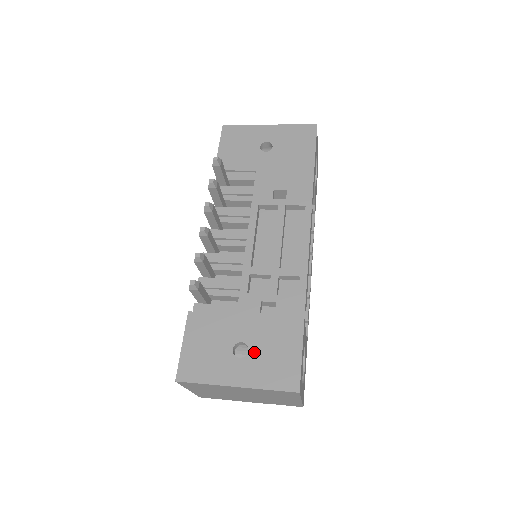
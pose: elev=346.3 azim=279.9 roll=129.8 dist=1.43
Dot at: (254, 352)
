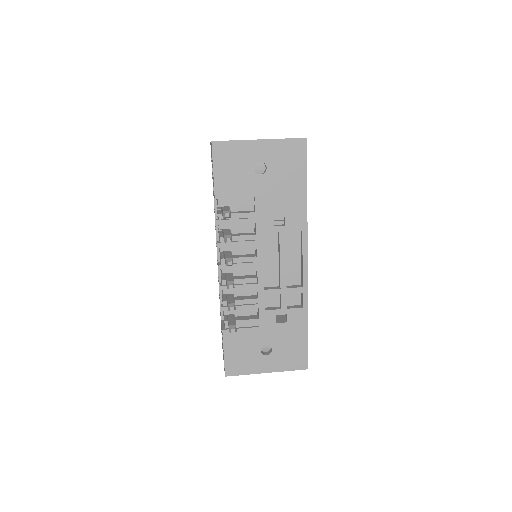
Dot at: (276, 350)
